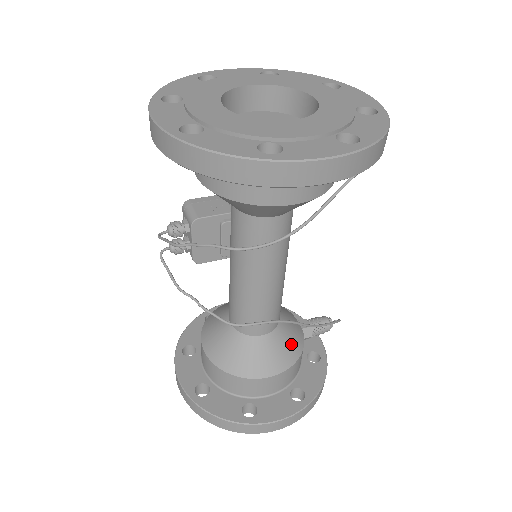
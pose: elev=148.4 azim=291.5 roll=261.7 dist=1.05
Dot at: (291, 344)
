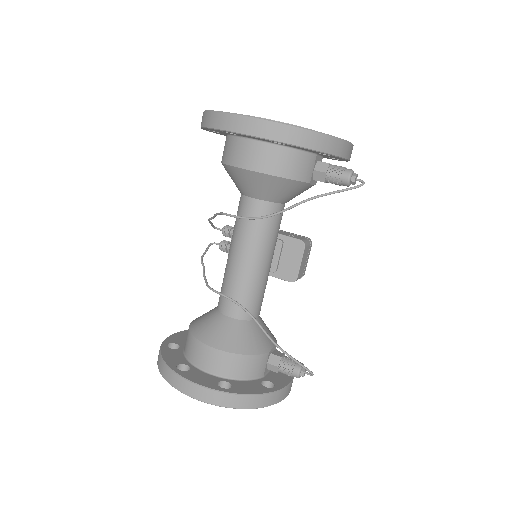
Dot at: (246, 341)
